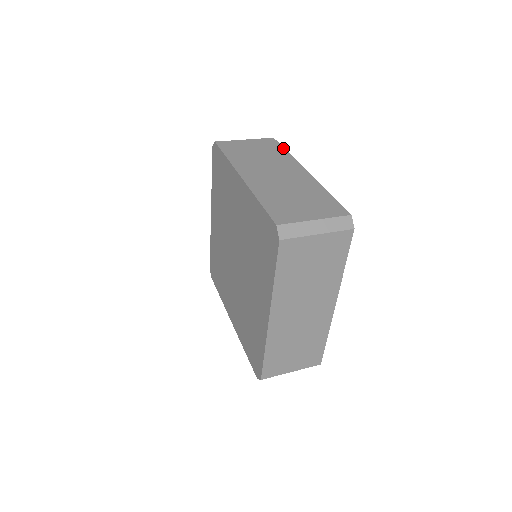
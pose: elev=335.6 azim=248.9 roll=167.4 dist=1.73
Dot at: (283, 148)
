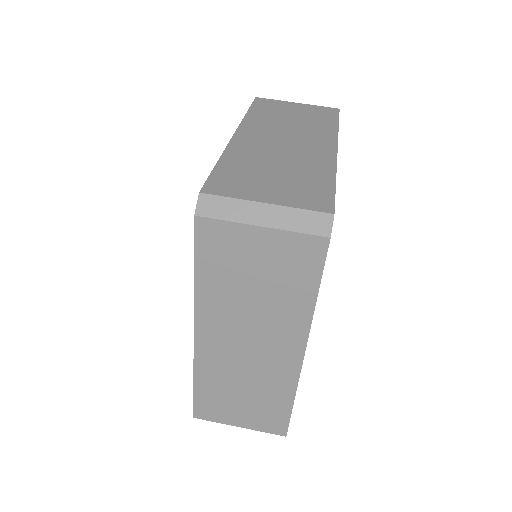
Dot at: (337, 120)
